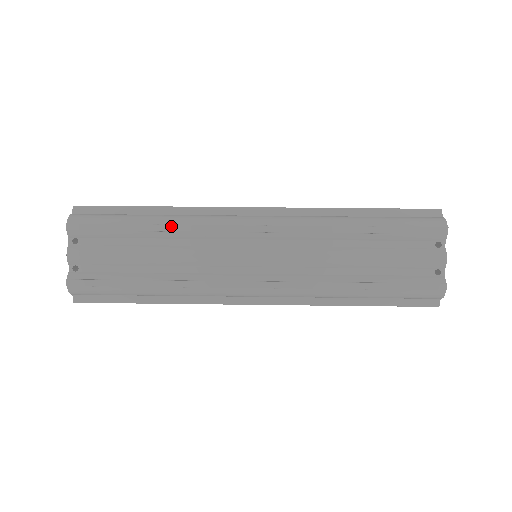
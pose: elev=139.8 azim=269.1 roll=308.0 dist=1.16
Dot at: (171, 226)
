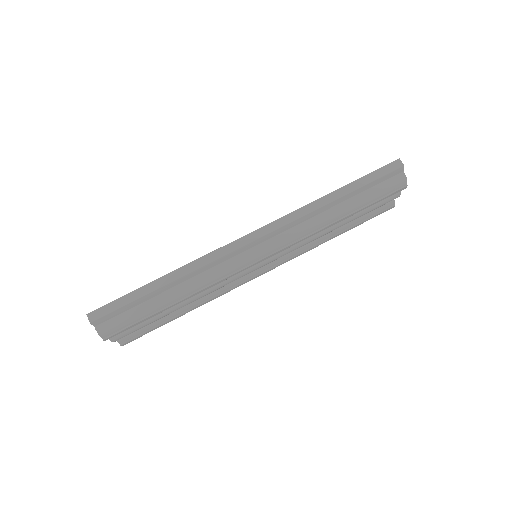
Dot at: (193, 295)
